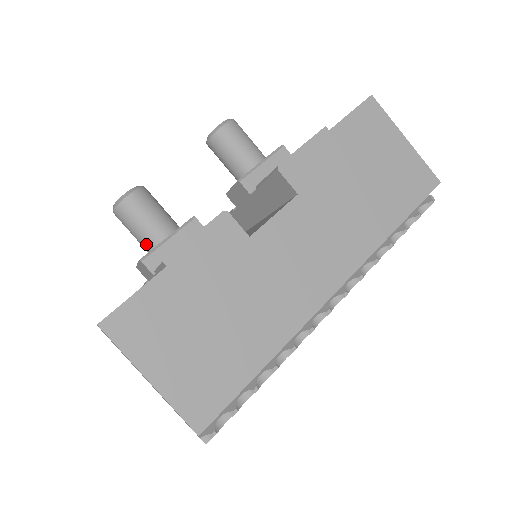
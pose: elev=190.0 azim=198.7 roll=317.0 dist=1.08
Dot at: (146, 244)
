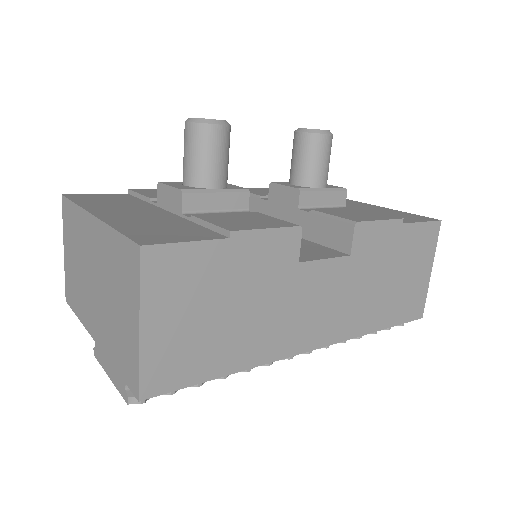
Dot at: (192, 177)
